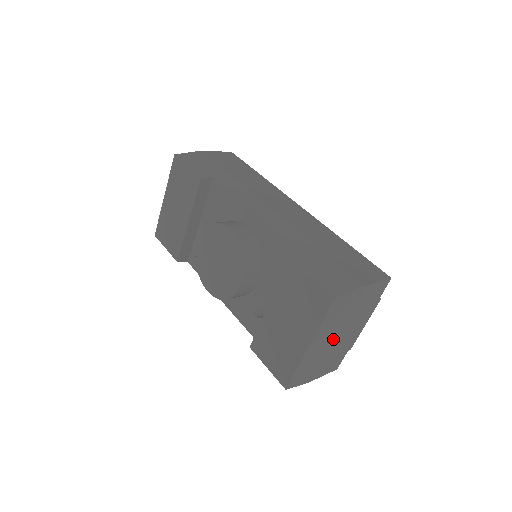
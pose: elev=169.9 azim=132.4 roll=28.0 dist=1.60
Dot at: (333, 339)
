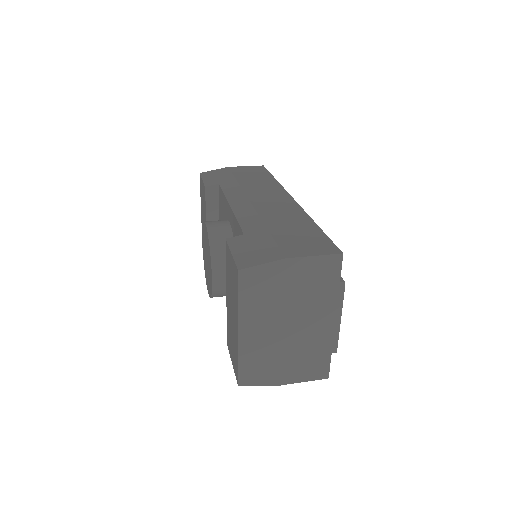
Dot at: (283, 328)
